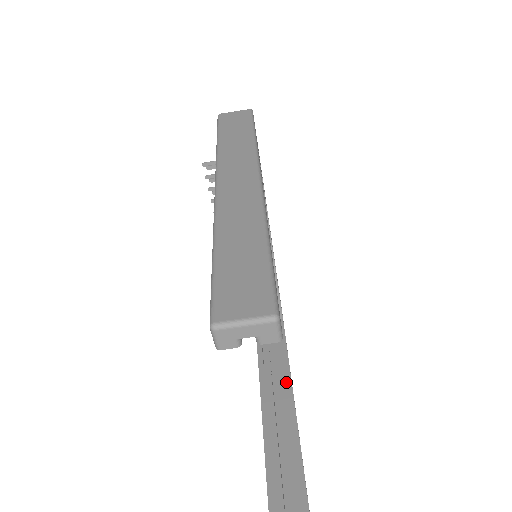
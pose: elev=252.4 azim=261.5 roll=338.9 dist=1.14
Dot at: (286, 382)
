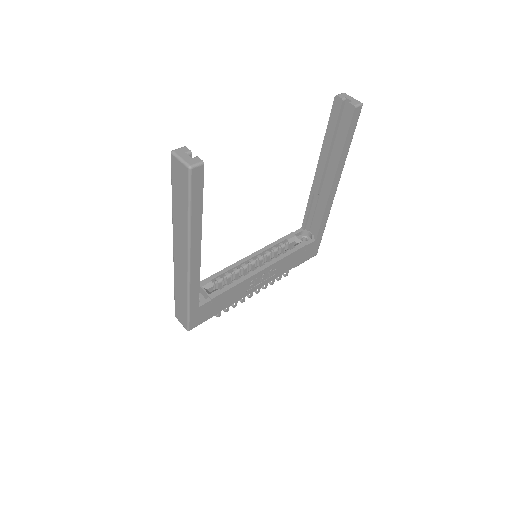
Dot at: occluded
